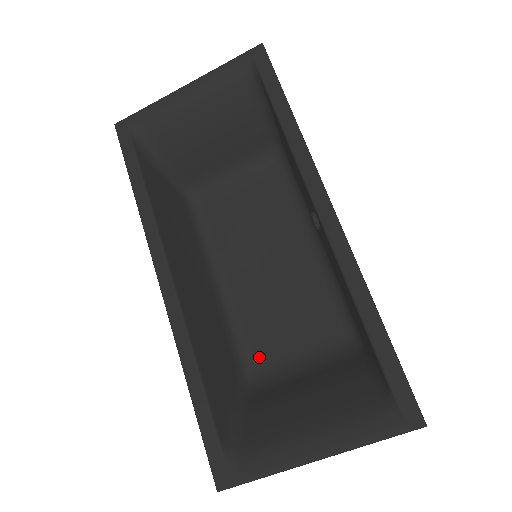
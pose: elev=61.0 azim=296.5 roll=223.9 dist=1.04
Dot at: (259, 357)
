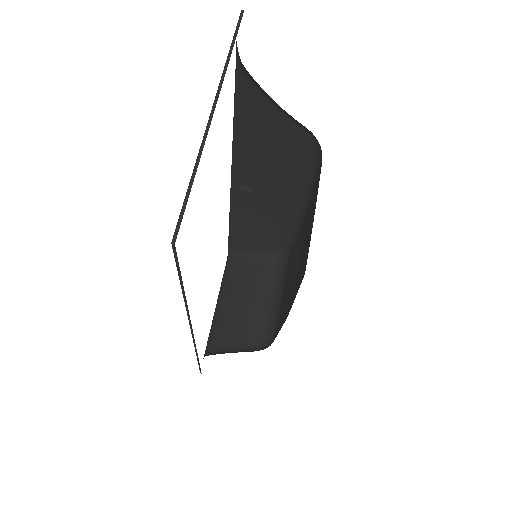
Dot at: (305, 267)
